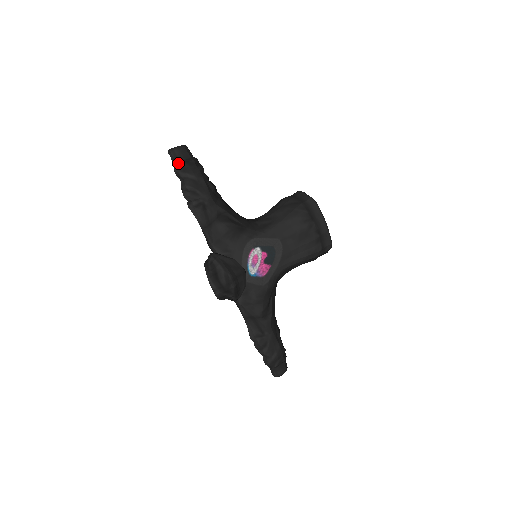
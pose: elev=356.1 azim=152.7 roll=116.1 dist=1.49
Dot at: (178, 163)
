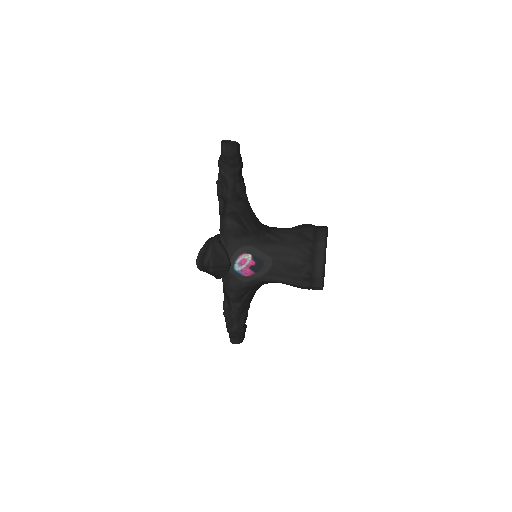
Dot at: (221, 156)
